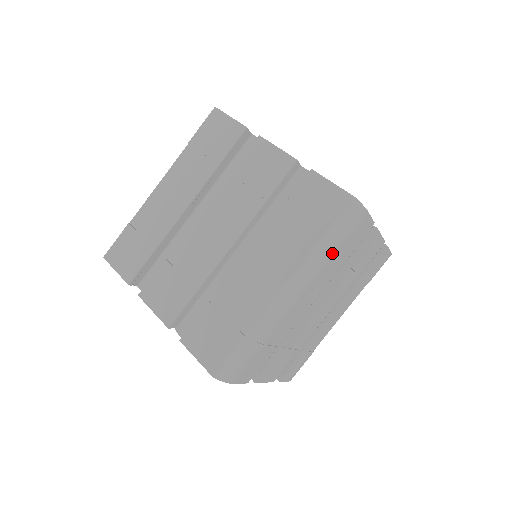
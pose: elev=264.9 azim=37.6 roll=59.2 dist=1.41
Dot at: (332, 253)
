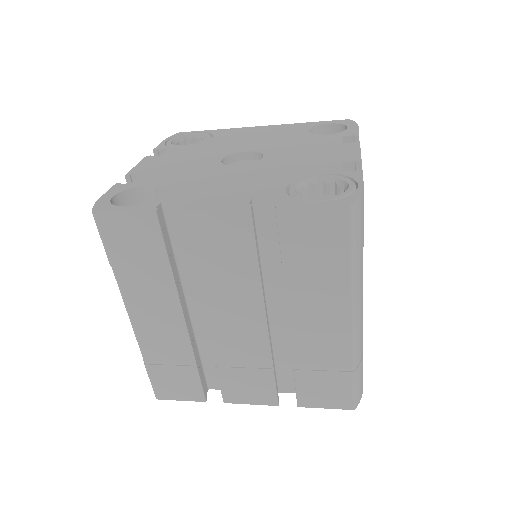
Dot at: (362, 250)
